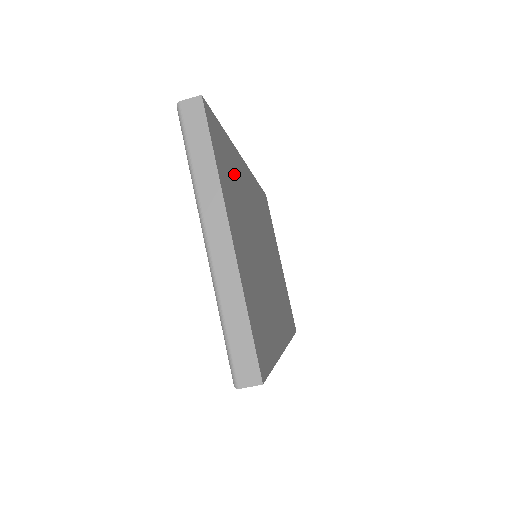
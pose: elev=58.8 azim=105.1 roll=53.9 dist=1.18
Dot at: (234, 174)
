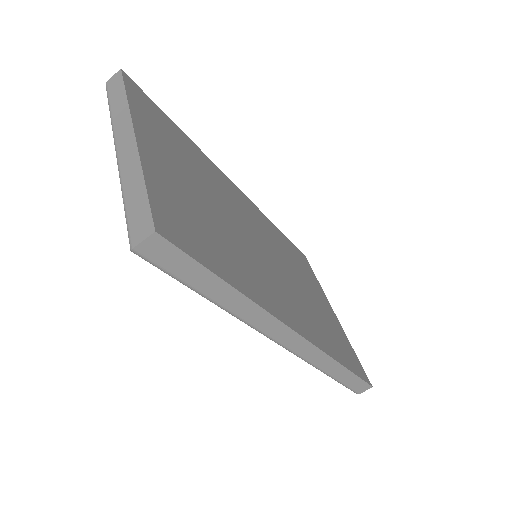
Dot at: (186, 150)
